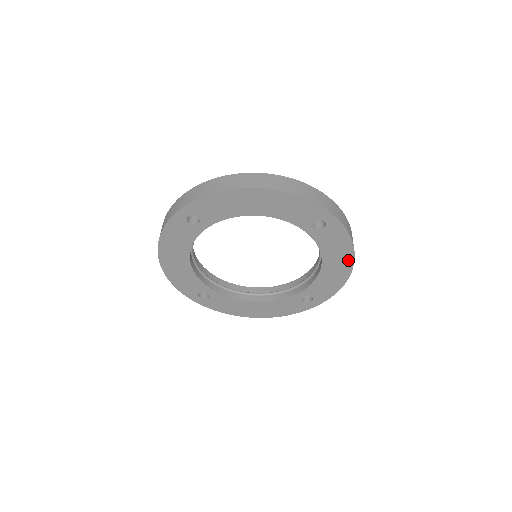
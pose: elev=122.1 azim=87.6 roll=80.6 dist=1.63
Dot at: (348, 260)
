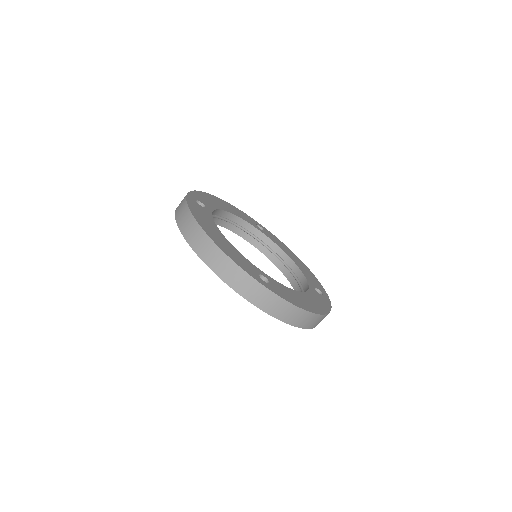
Dot at: occluded
